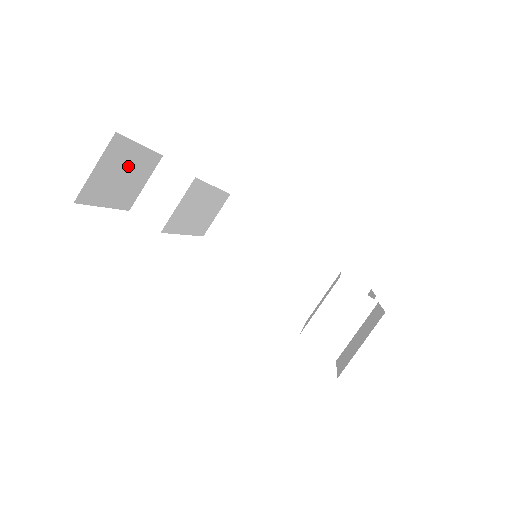
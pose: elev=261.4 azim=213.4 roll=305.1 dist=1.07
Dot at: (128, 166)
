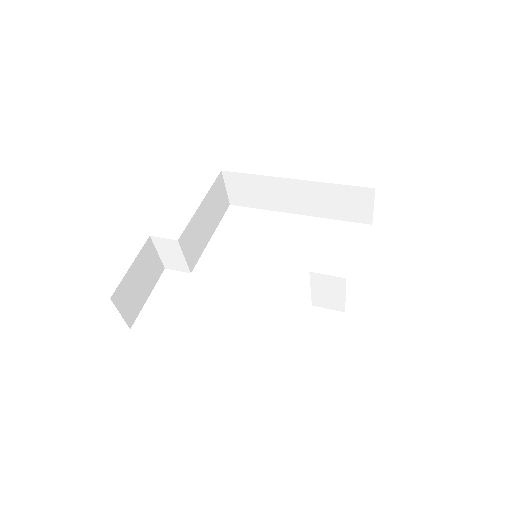
Dot at: (136, 278)
